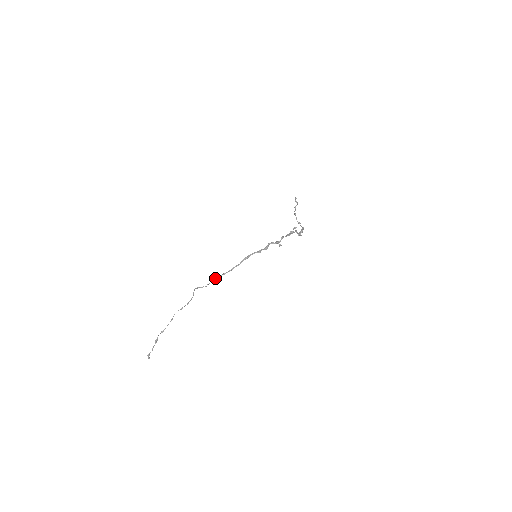
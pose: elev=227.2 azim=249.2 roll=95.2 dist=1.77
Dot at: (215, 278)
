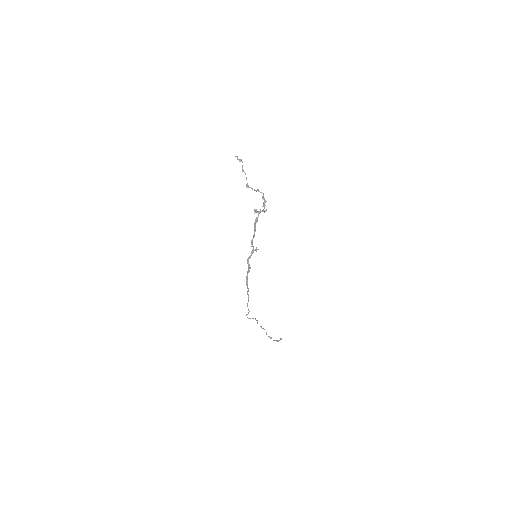
Dot at: (247, 306)
